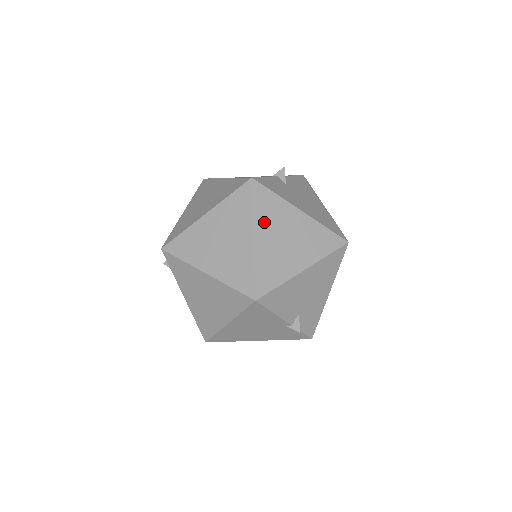
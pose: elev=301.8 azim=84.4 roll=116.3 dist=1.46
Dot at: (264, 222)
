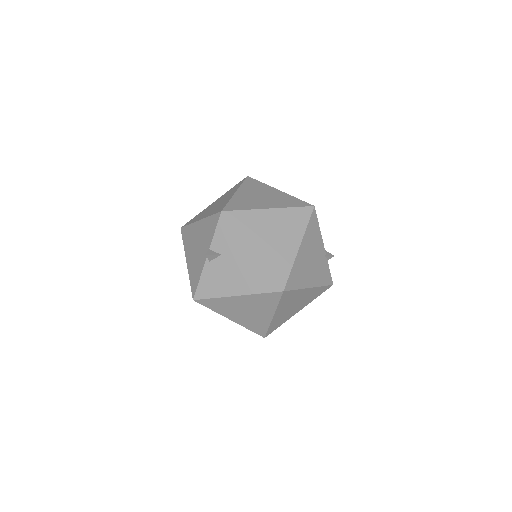
Dot at: occluded
